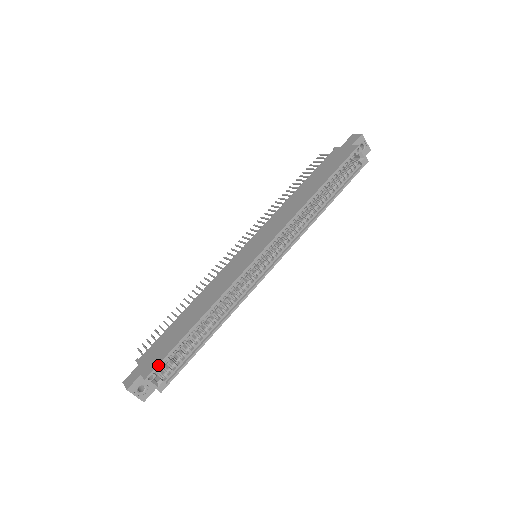
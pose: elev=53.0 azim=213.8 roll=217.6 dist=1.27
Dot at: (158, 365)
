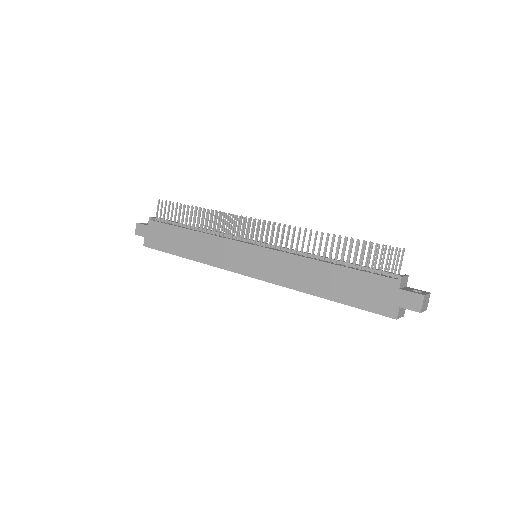
Dot at: occluded
